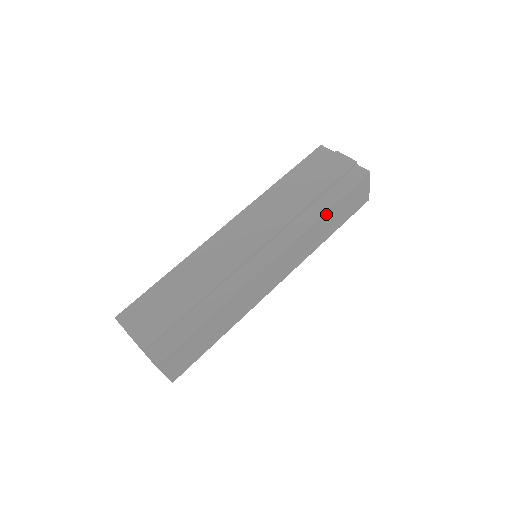
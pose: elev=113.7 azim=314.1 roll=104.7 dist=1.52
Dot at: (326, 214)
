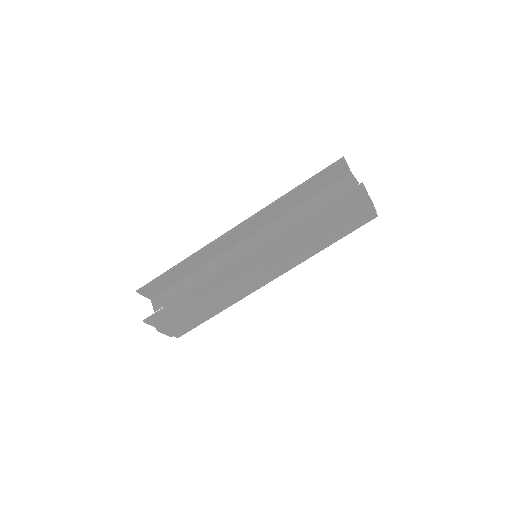
Dot at: occluded
